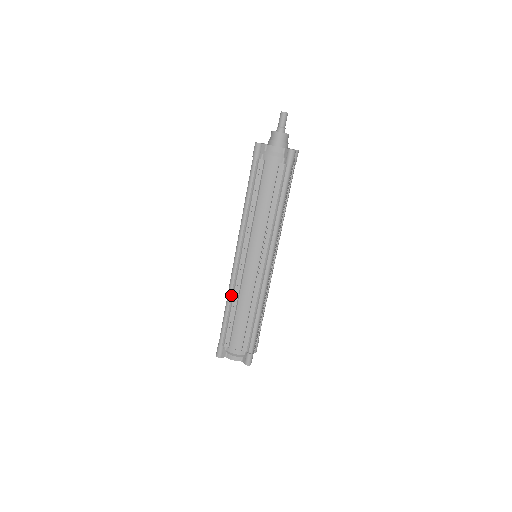
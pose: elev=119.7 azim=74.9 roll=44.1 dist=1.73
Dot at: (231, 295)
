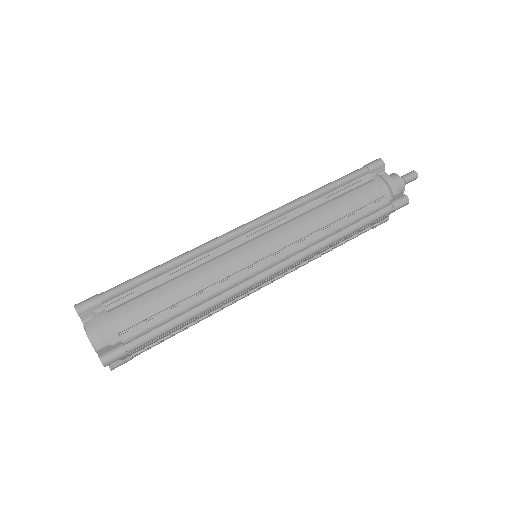
Dot at: (192, 255)
